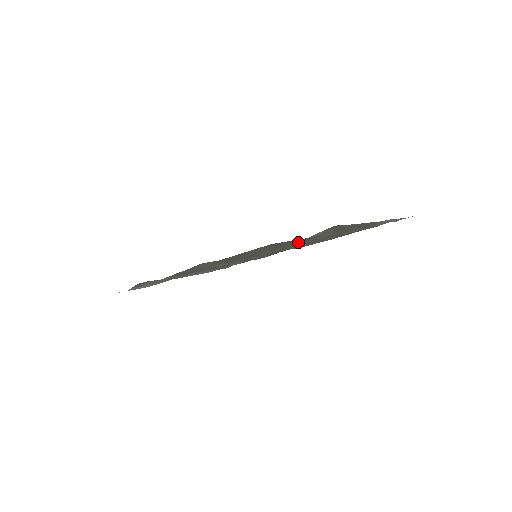
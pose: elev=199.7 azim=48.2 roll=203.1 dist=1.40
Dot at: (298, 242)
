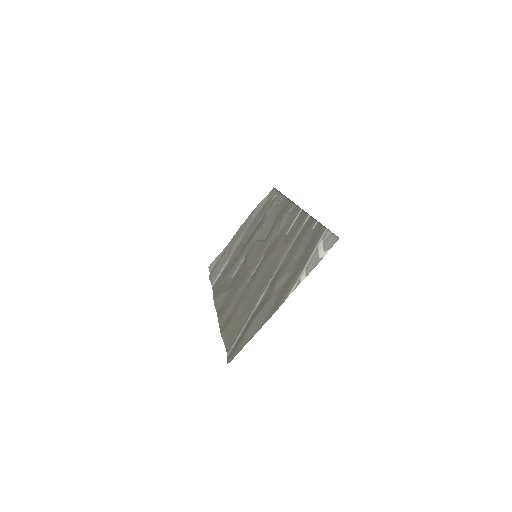
Dot at: (248, 302)
